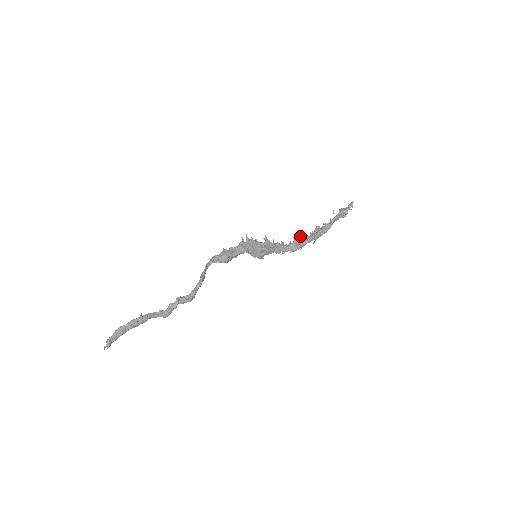
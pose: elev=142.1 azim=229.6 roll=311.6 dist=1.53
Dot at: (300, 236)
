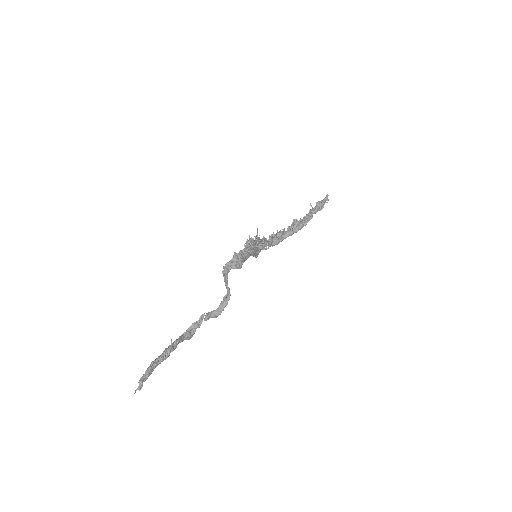
Dot at: occluded
